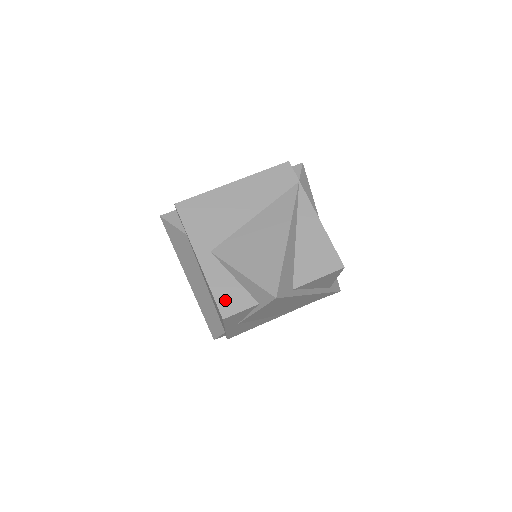
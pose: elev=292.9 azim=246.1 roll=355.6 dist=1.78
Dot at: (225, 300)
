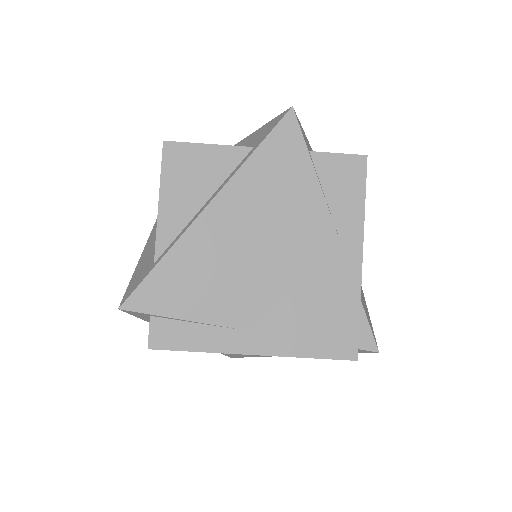
Dot at: occluded
